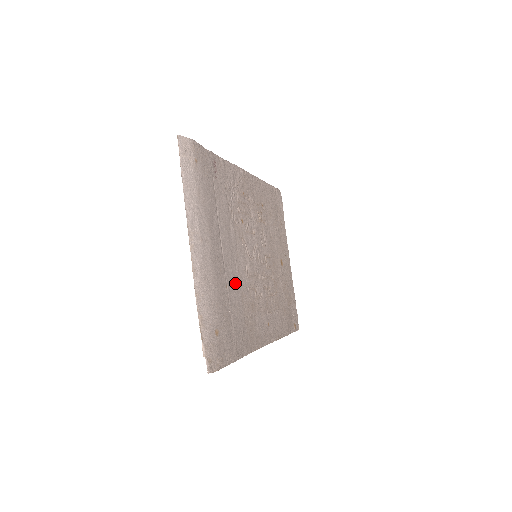
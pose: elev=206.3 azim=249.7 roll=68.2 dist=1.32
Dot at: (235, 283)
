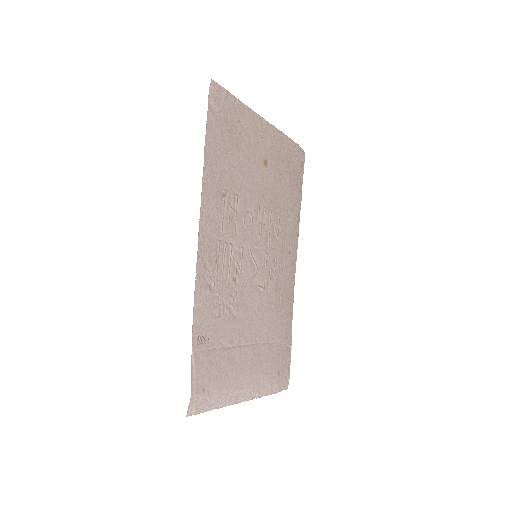
Dot at: (264, 322)
